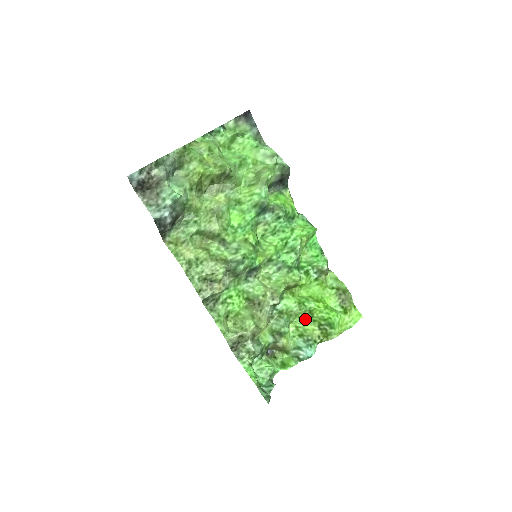
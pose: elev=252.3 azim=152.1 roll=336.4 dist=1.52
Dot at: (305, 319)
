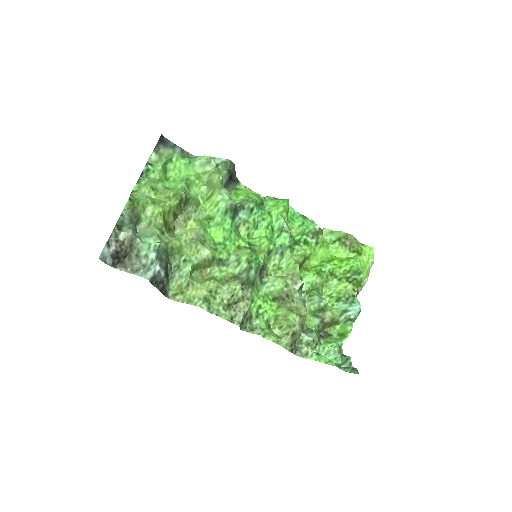
Dot at: (331, 283)
